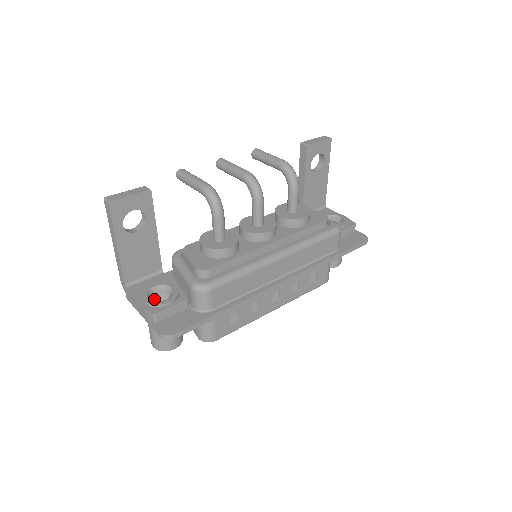
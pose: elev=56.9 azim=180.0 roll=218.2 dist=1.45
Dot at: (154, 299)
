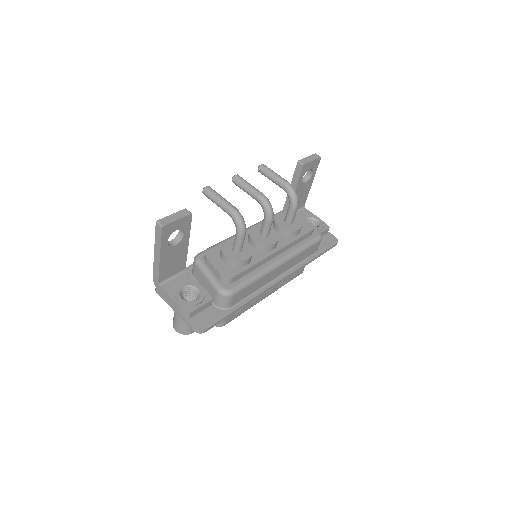
Dot at: (182, 296)
